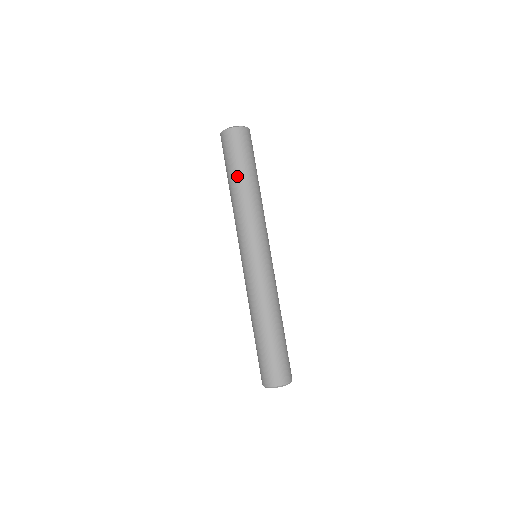
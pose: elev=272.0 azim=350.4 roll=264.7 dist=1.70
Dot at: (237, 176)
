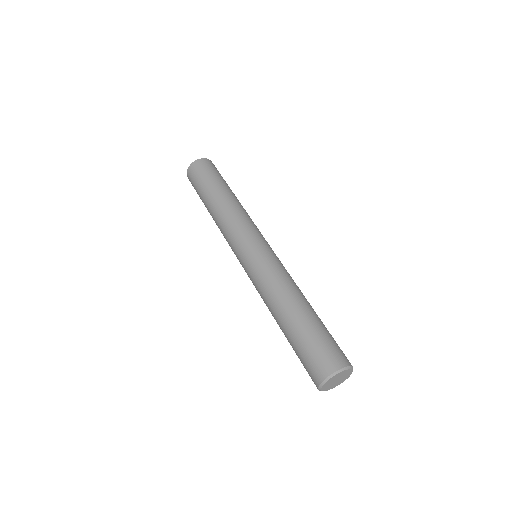
Dot at: (225, 187)
